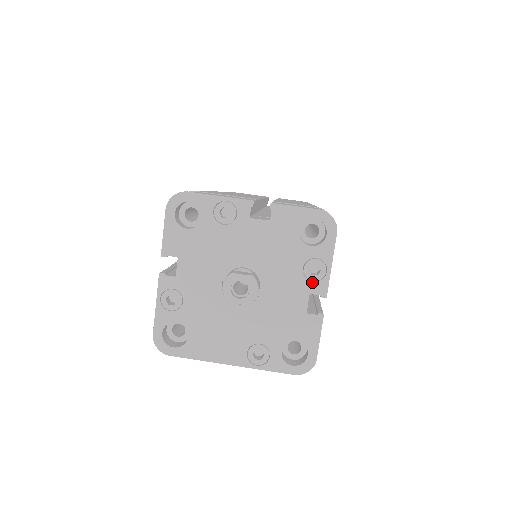
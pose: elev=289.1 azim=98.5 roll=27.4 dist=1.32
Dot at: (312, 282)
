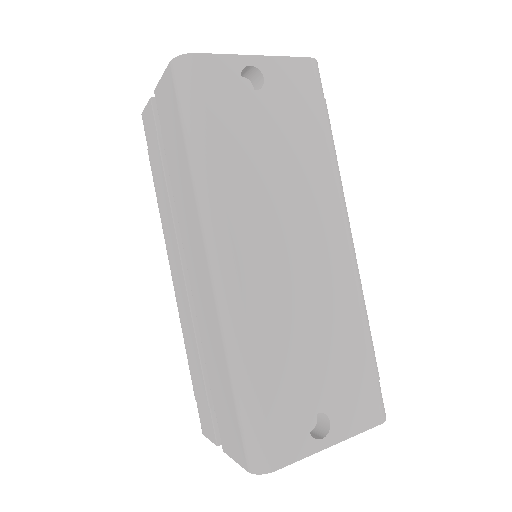
Dot at: occluded
